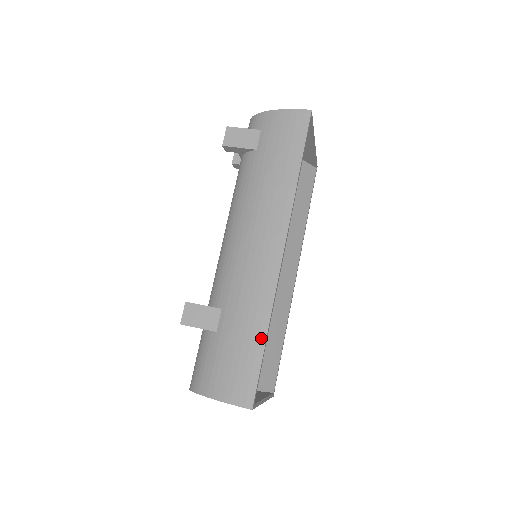
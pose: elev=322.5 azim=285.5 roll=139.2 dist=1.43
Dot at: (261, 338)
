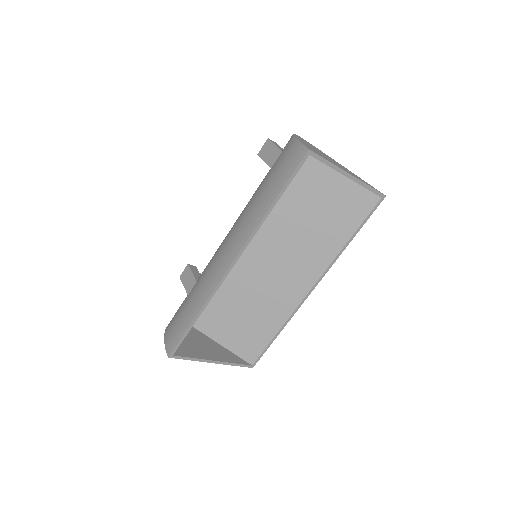
Dot at: (192, 317)
